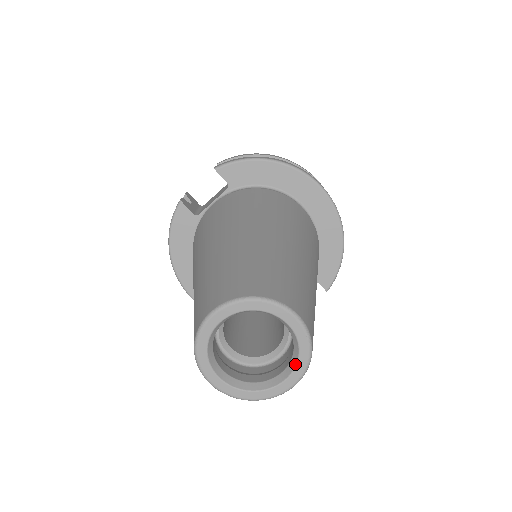
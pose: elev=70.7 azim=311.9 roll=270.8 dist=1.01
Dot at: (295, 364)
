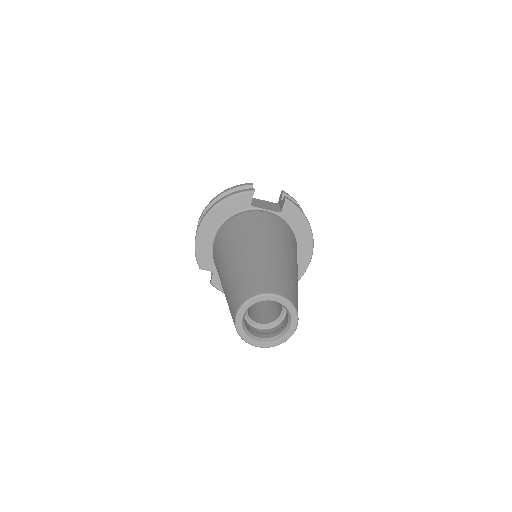
Dot at: (273, 341)
